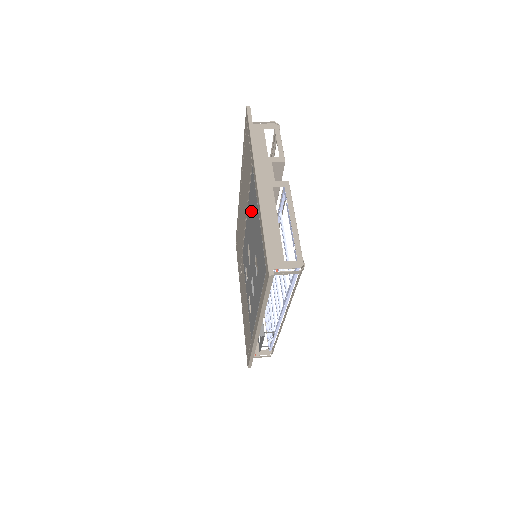
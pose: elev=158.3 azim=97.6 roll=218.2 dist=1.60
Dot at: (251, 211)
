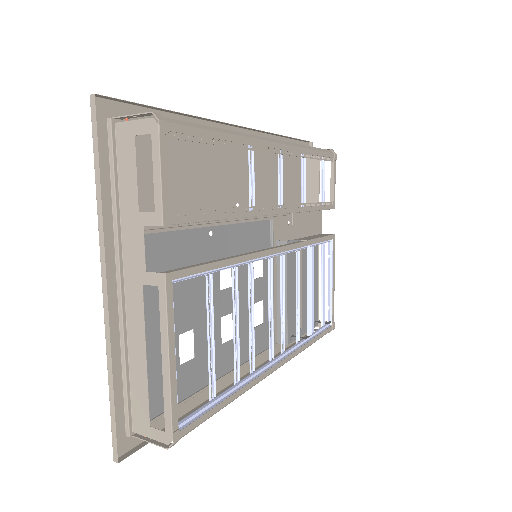
Dot at: (170, 265)
